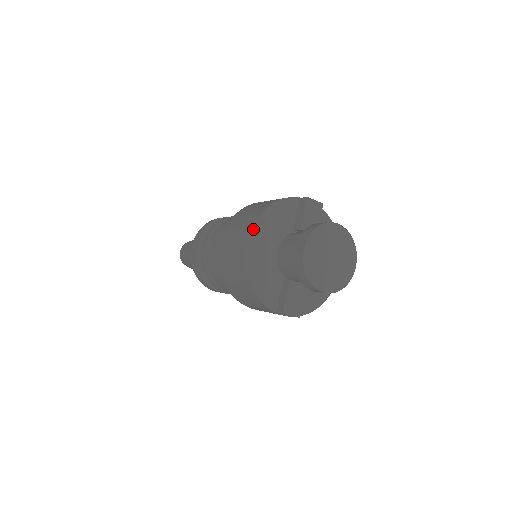
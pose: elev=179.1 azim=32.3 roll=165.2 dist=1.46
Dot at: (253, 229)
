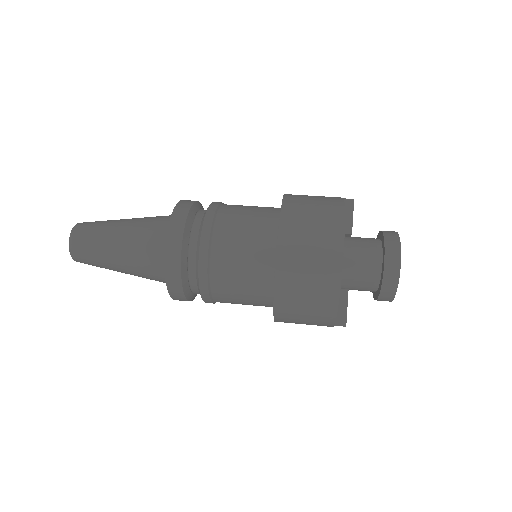
Dot at: (344, 237)
